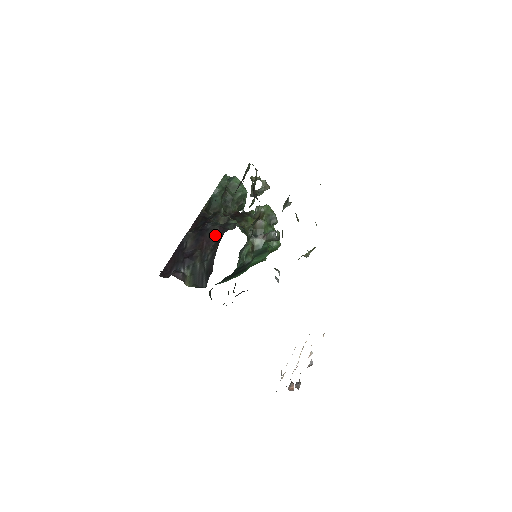
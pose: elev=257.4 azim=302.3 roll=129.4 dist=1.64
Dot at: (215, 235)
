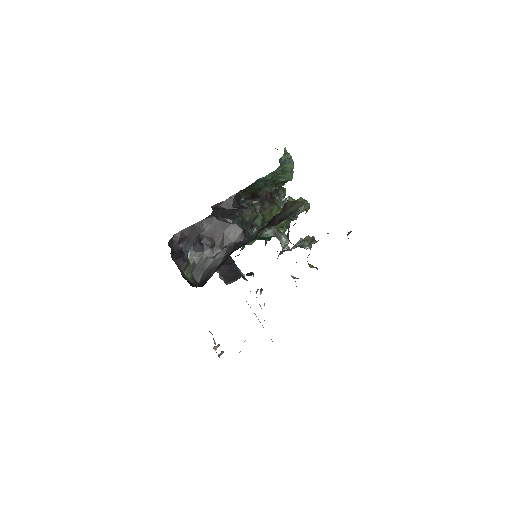
Dot at: (234, 237)
